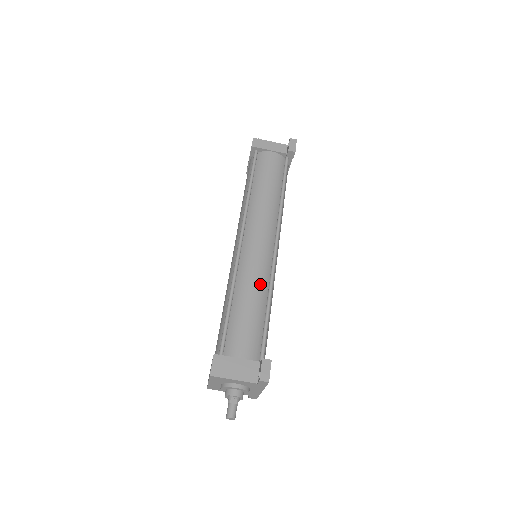
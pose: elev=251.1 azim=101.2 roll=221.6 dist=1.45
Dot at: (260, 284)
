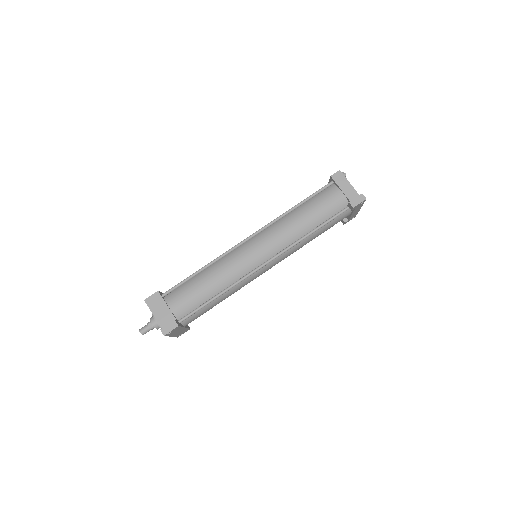
Dot at: (228, 277)
